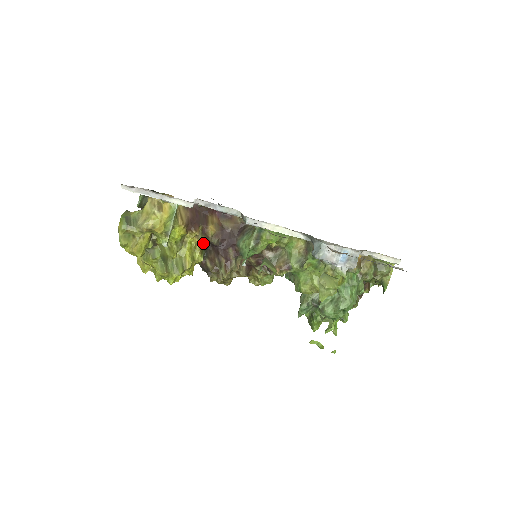
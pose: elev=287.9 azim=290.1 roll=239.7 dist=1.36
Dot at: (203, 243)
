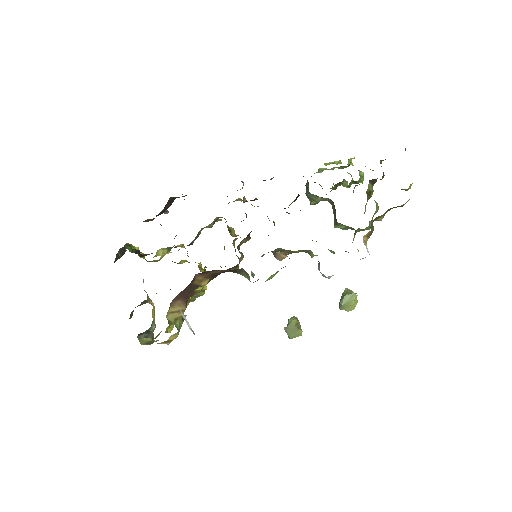
Dot at: occluded
